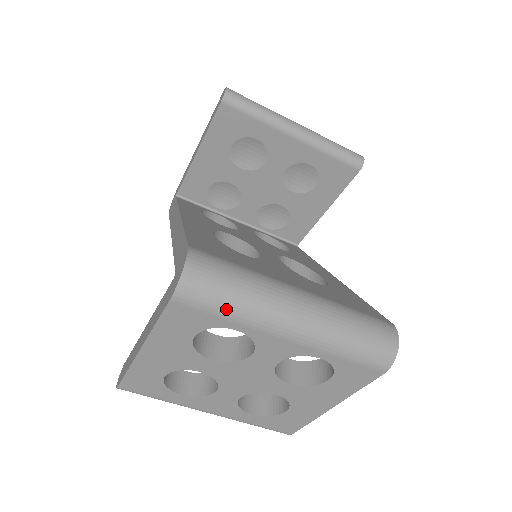
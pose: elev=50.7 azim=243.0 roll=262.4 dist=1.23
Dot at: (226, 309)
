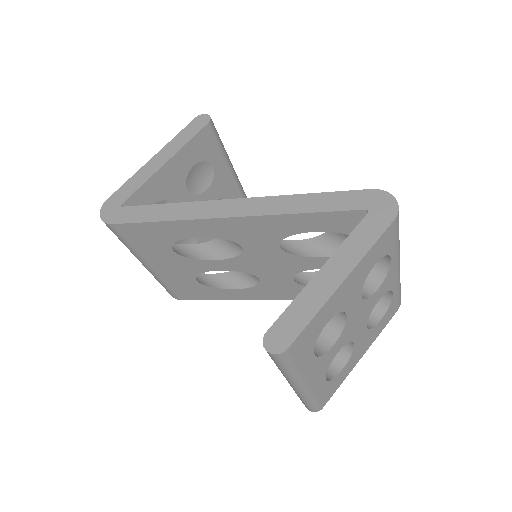
Dot at: occluded
